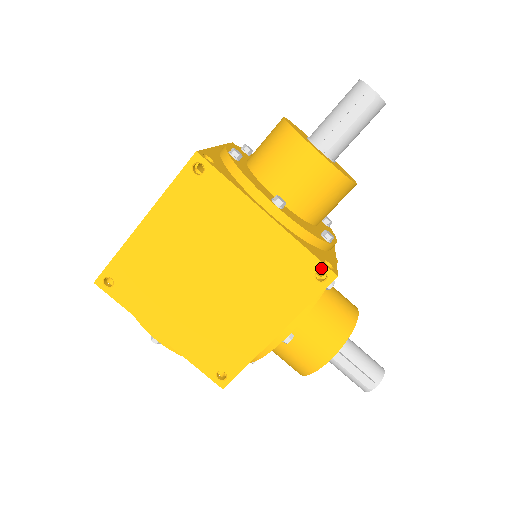
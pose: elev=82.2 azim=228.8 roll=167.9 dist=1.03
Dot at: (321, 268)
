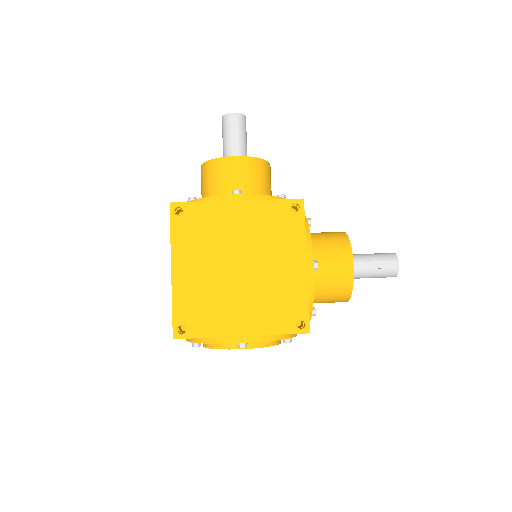
Dot at: (291, 203)
